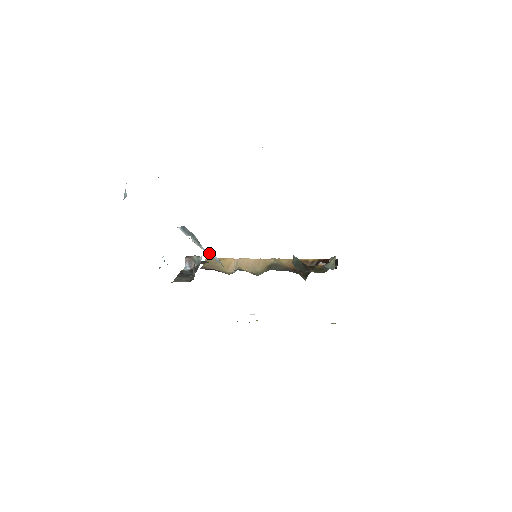
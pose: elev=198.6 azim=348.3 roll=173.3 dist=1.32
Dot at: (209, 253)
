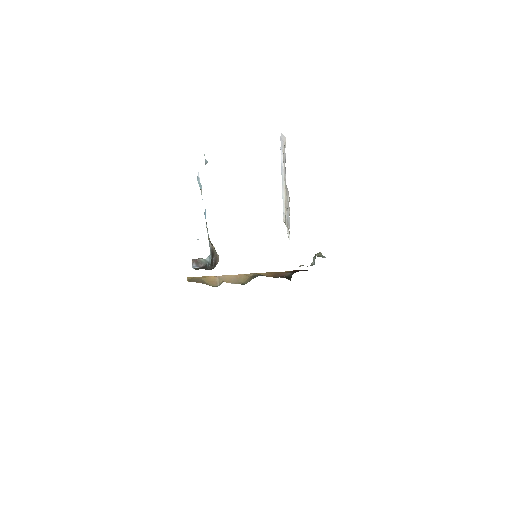
Dot at: occluded
